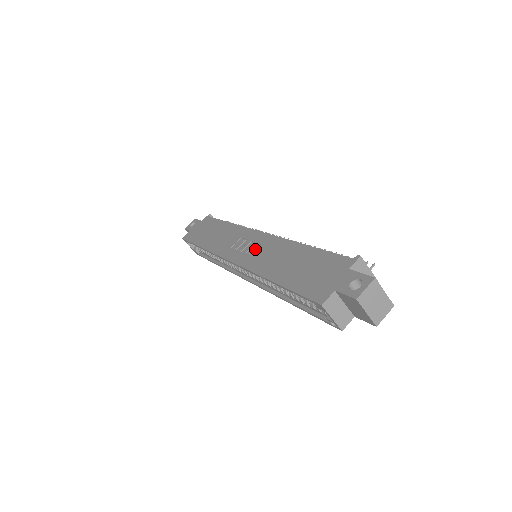
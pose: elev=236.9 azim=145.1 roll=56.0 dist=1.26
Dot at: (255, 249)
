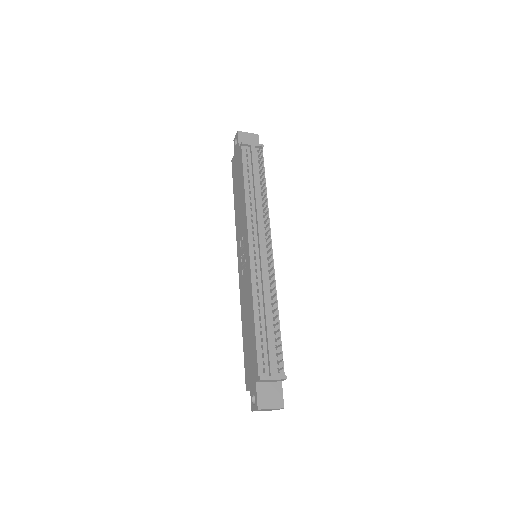
Dot at: (245, 270)
